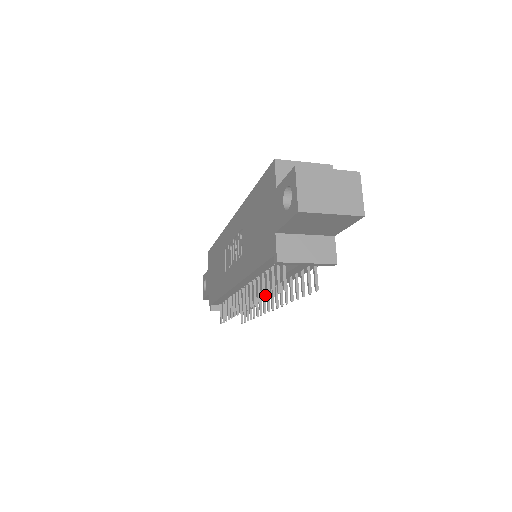
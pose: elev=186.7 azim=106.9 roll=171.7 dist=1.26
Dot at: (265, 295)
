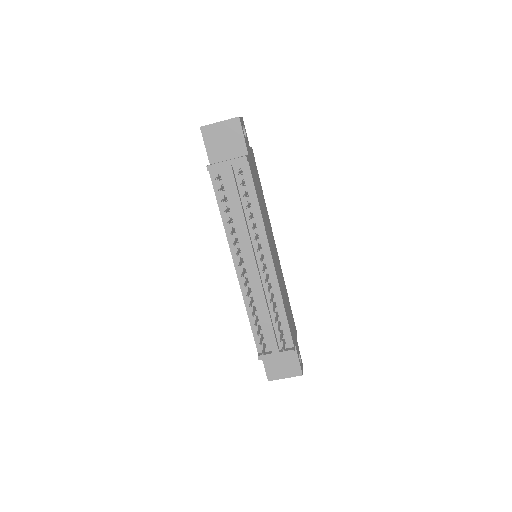
Dot at: (281, 295)
